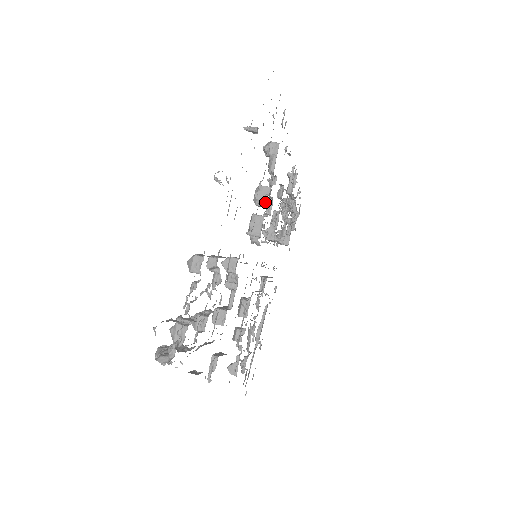
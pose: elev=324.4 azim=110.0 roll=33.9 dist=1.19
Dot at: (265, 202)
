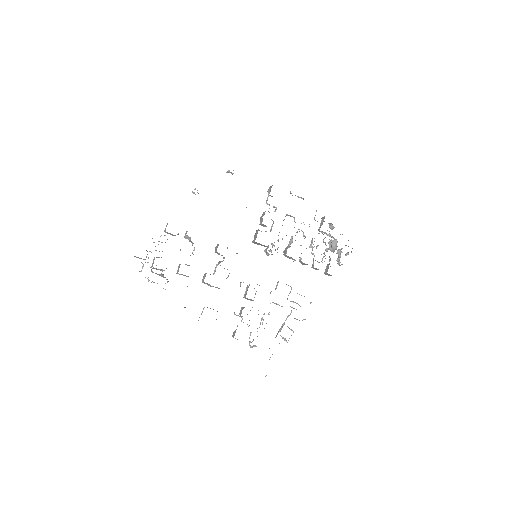
Dot at: (262, 221)
